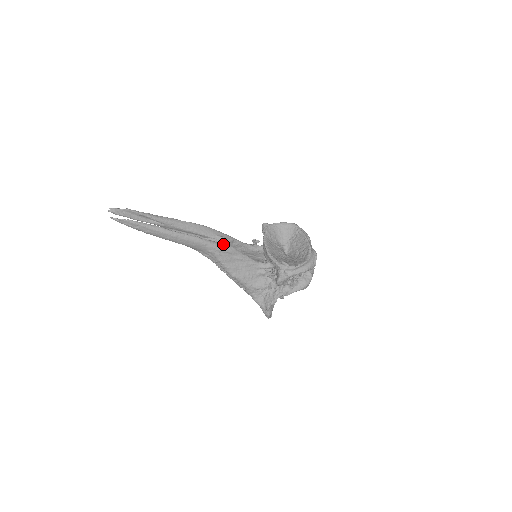
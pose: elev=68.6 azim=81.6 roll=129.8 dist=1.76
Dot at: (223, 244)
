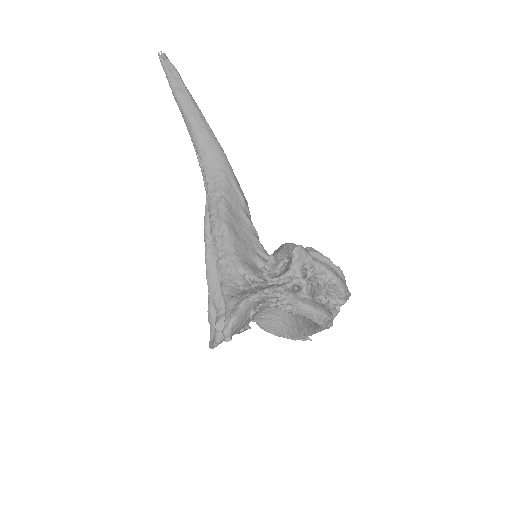
Dot at: (239, 185)
